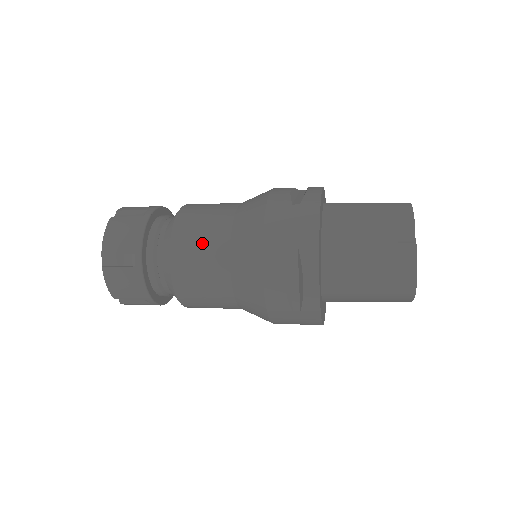
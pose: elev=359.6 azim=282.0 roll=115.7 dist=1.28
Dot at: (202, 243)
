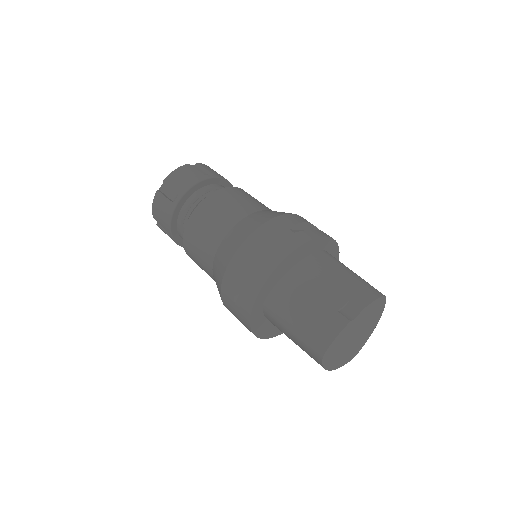
Dot at: (218, 215)
